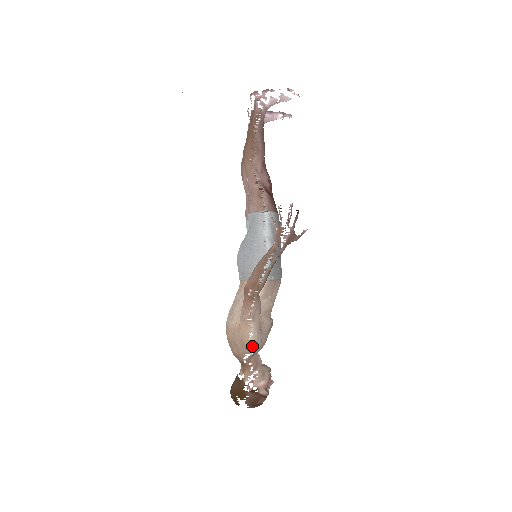
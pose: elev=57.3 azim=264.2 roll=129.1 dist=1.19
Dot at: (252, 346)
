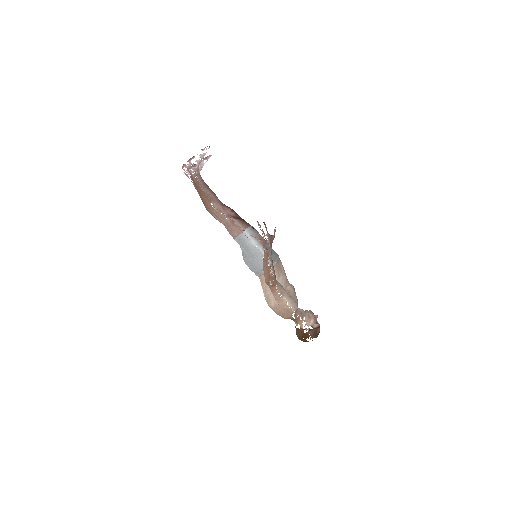
Dot at: (292, 308)
